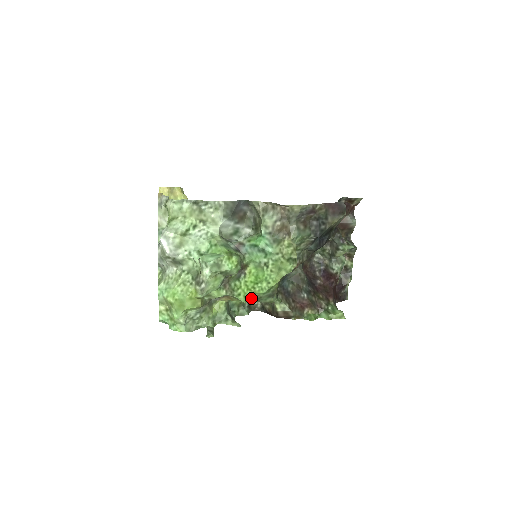
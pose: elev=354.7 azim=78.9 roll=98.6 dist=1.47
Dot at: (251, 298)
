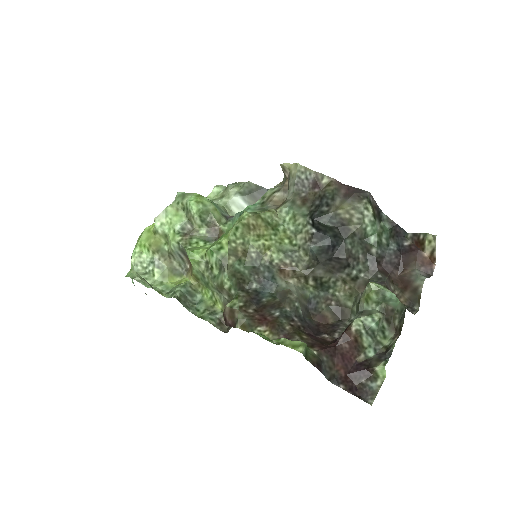
Dot at: (204, 267)
